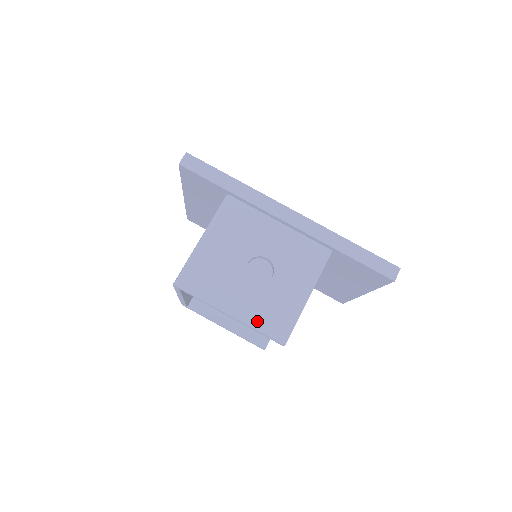
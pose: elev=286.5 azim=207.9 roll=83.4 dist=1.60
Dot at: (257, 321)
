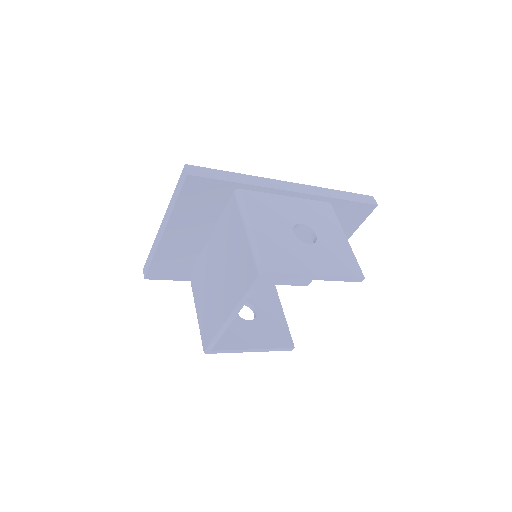
Dot at: (336, 270)
